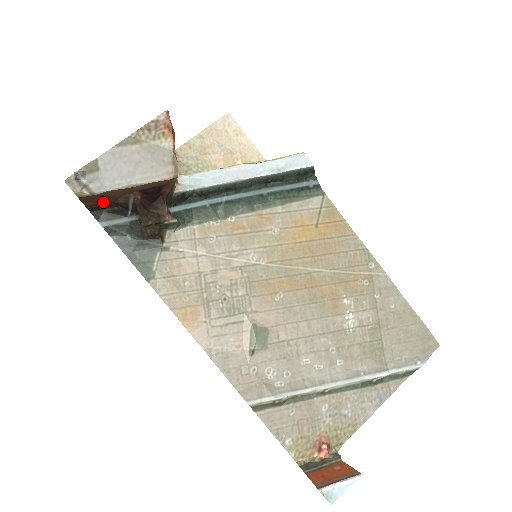
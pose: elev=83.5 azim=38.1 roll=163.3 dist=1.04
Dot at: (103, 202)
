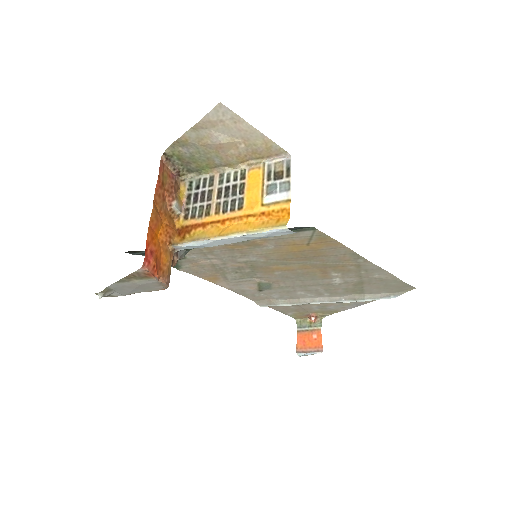
Dot at: occluded
